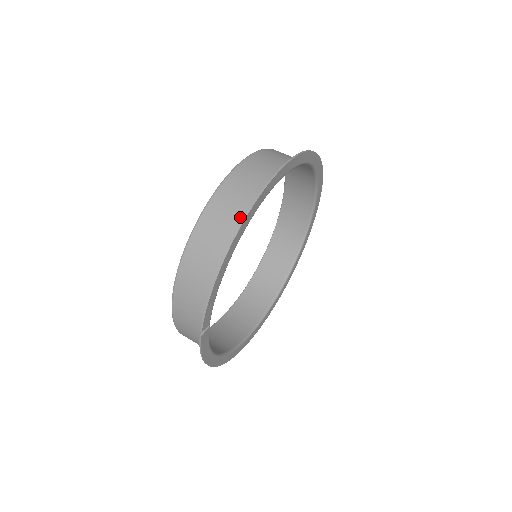
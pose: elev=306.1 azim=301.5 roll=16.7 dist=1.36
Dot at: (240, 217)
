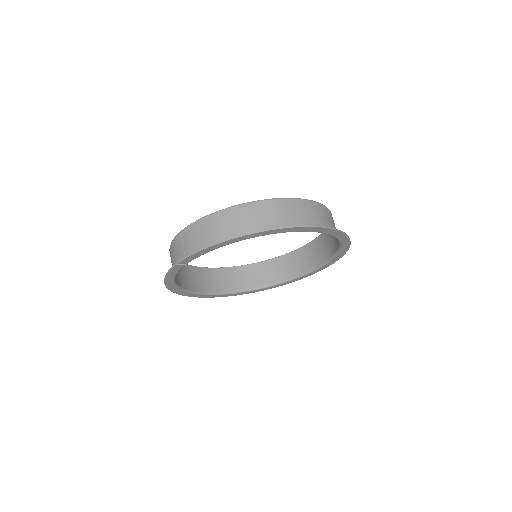
Dot at: (262, 228)
